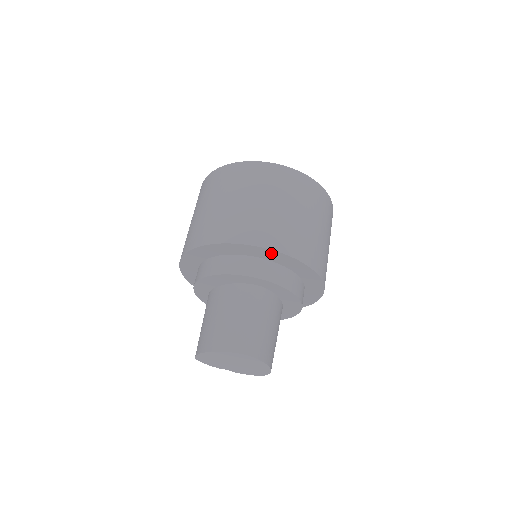
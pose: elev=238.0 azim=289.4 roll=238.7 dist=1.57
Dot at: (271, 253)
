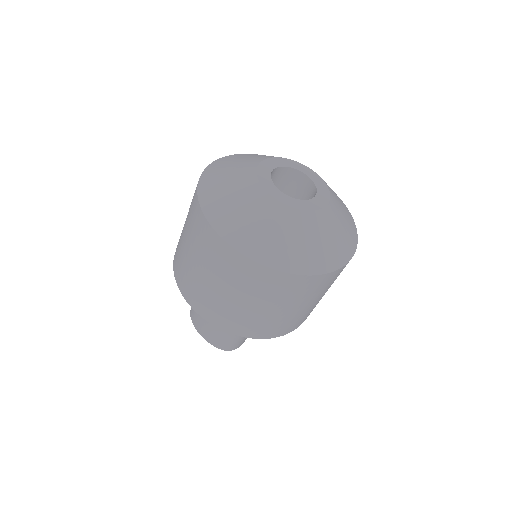
Dot at: occluded
